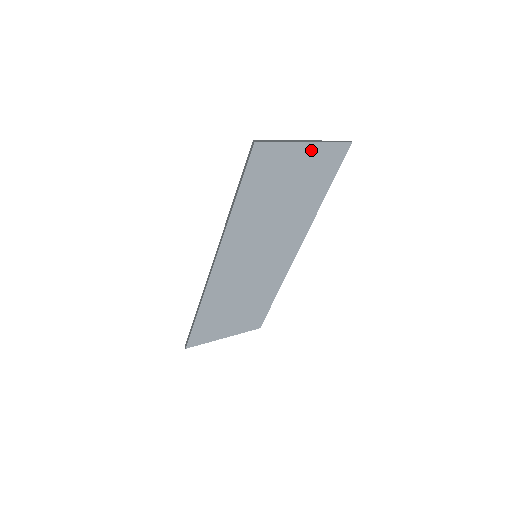
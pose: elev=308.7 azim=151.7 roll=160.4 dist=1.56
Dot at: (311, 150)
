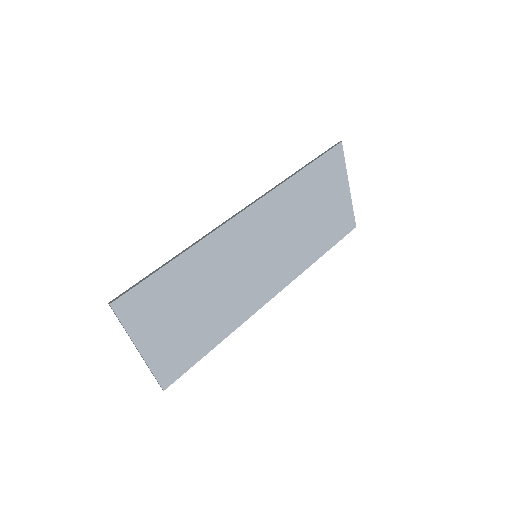
Dot at: (346, 197)
